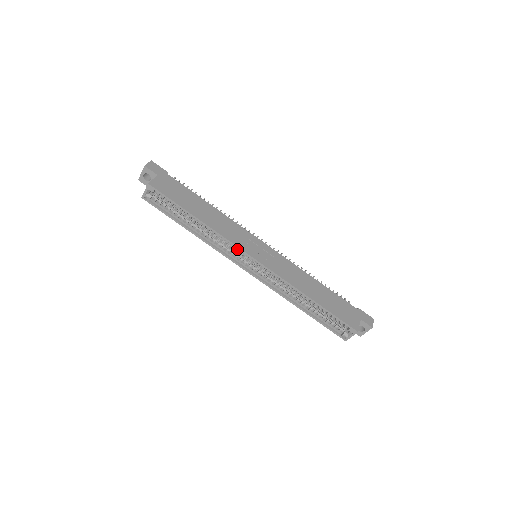
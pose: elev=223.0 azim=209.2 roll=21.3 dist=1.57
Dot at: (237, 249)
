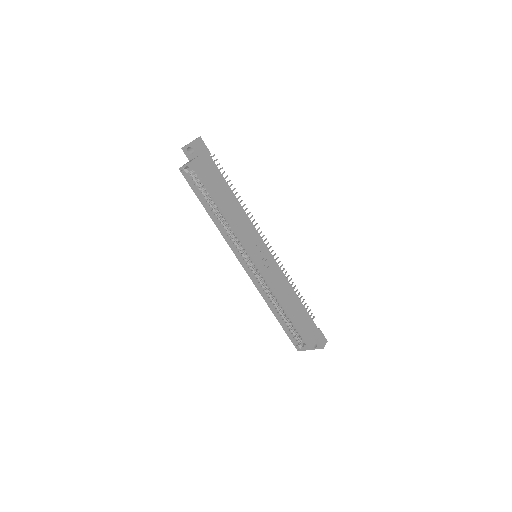
Dot at: occluded
